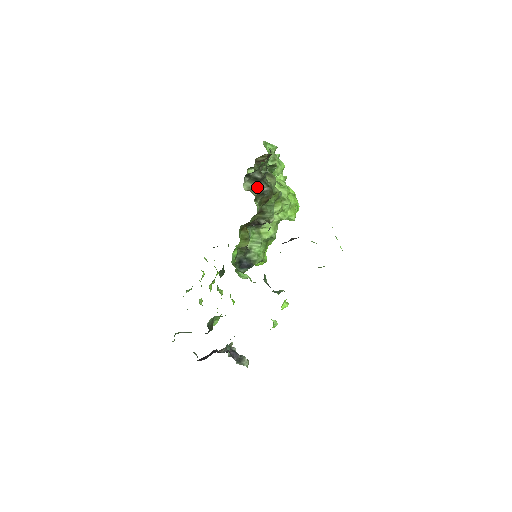
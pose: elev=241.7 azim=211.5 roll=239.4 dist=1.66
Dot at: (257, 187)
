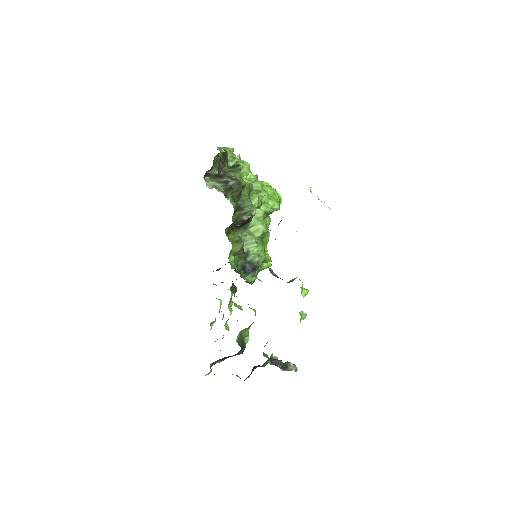
Dot at: (222, 183)
